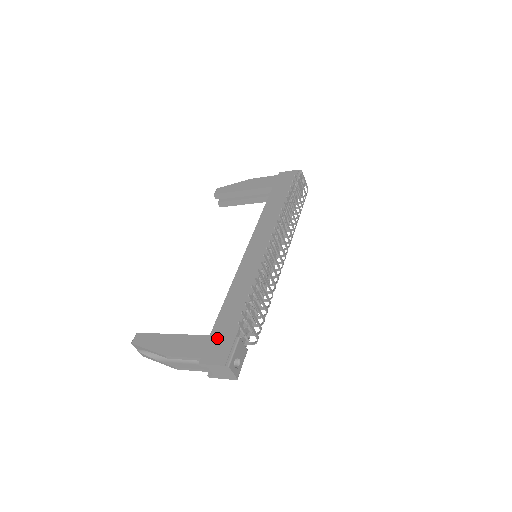
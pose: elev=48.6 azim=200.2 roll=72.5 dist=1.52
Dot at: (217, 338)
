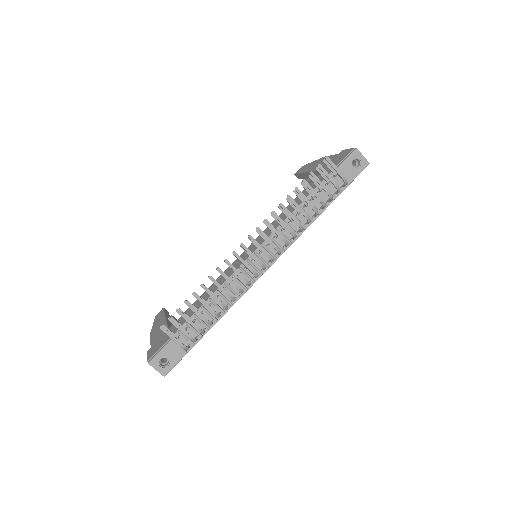
Dot at: occluded
